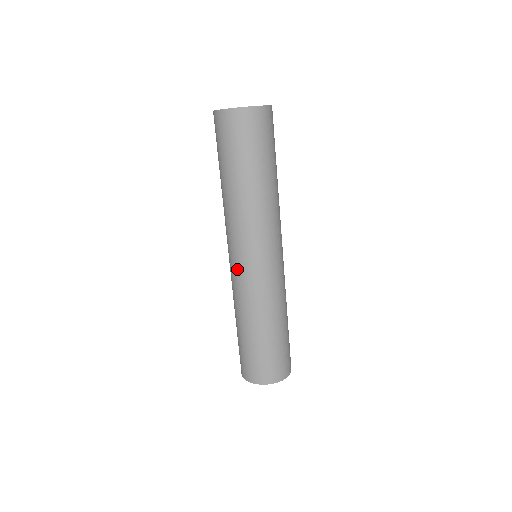
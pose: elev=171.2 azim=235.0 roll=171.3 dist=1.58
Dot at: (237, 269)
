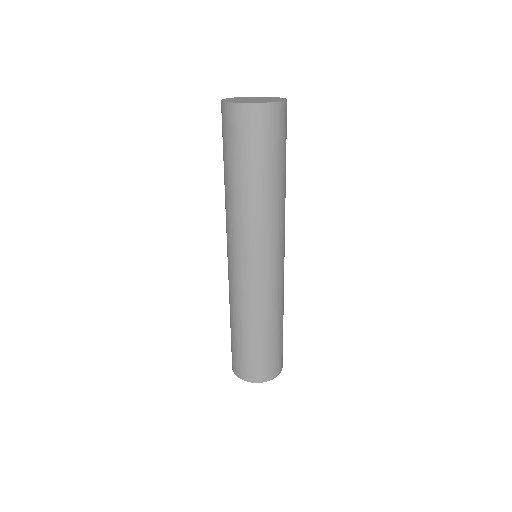
Dot at: (252, 274)
